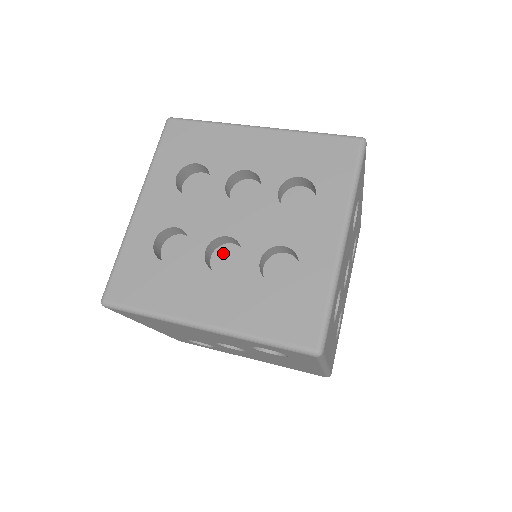
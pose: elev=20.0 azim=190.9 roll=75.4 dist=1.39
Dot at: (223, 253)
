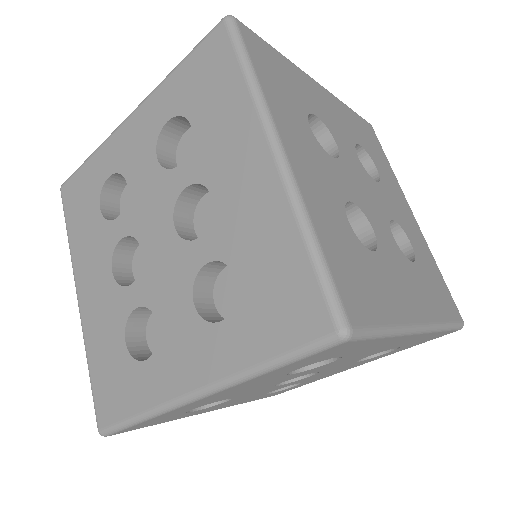
Dot at: occluded
